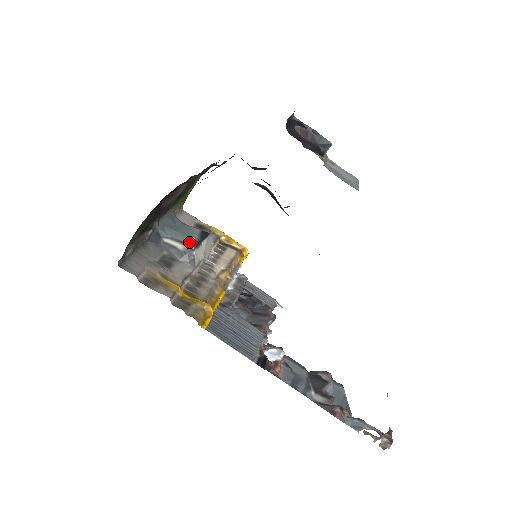
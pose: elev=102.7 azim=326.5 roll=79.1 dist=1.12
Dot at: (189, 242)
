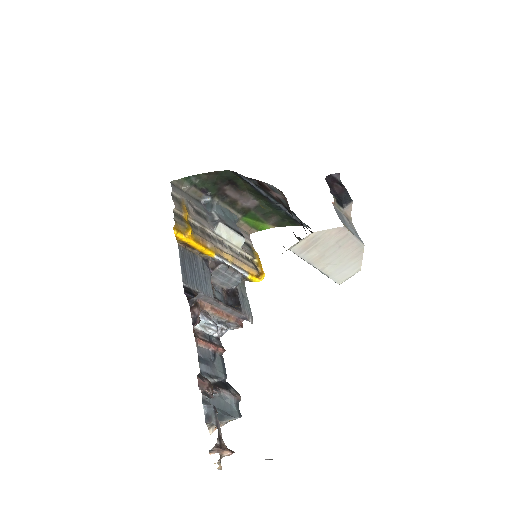
Dot at: (224, 221)
